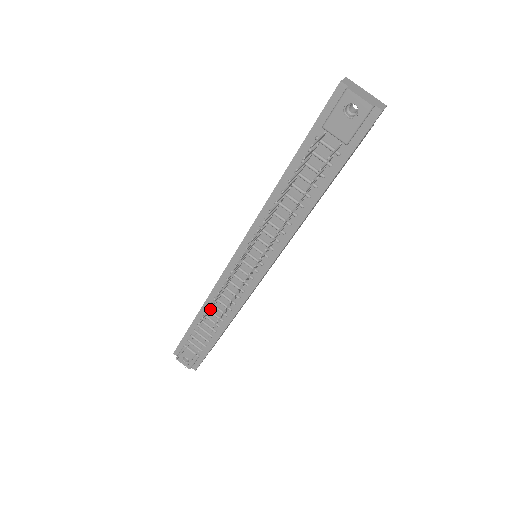
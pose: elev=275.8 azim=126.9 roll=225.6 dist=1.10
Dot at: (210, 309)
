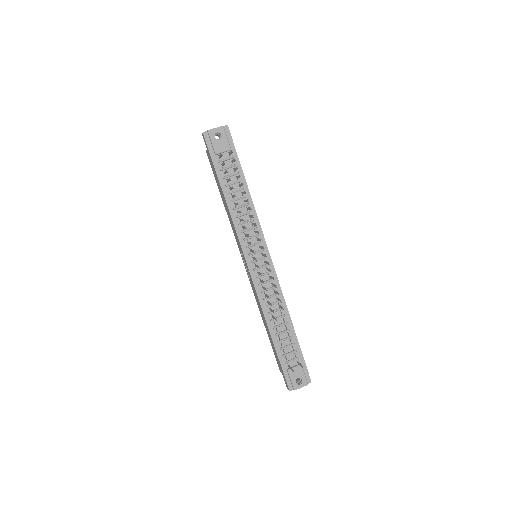
Dot at: (272, 310)
